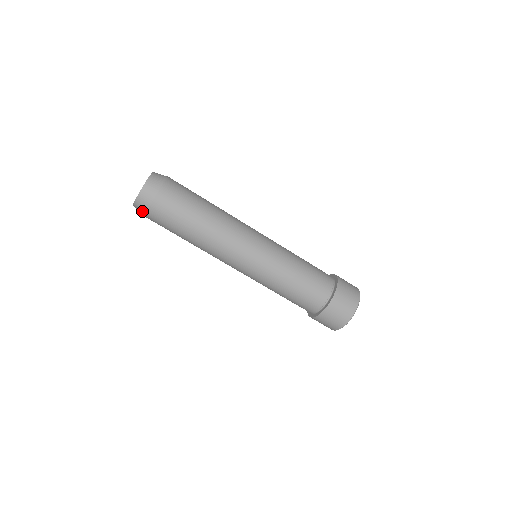
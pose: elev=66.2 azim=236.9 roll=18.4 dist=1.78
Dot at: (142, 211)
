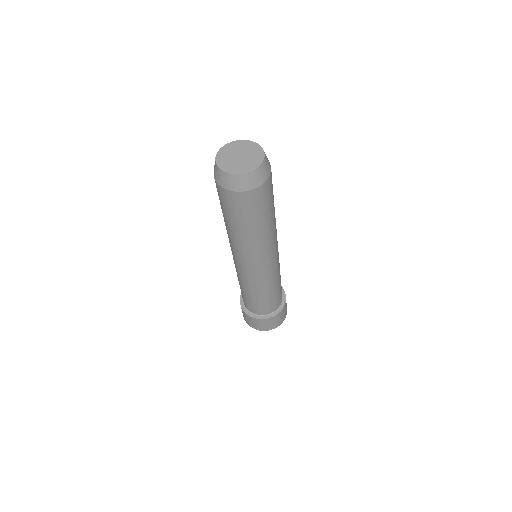
Dot at: (239, 187)
